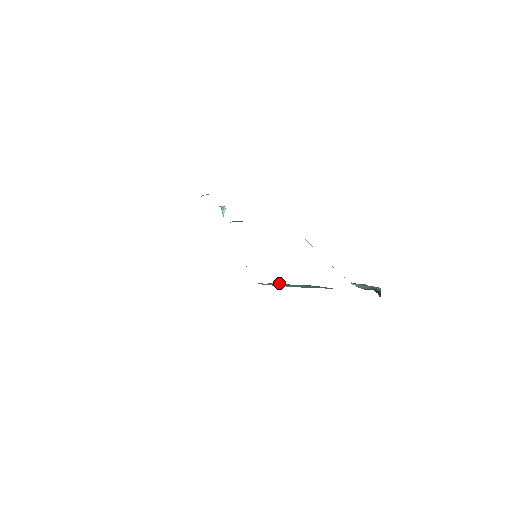
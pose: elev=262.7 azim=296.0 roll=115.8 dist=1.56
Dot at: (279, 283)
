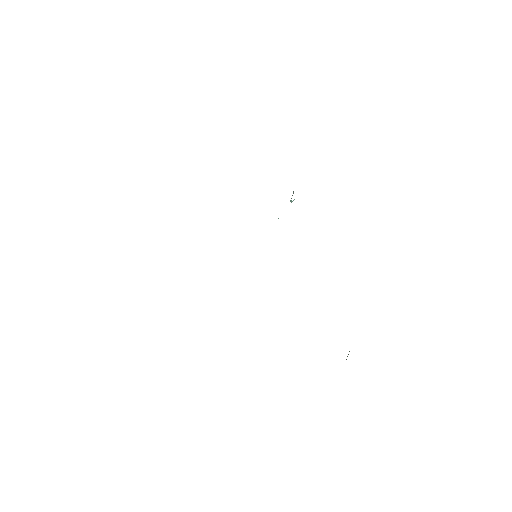
Dot at: occluded
